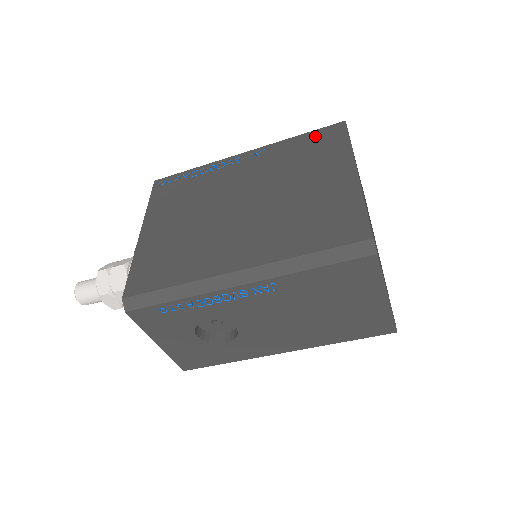
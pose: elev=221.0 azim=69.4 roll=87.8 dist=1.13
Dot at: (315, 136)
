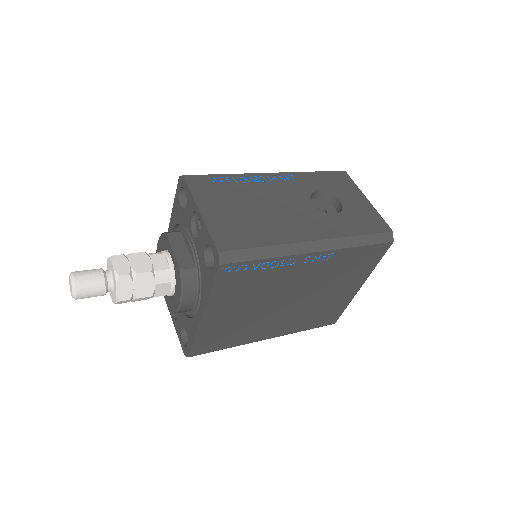
Dot at: (368, 252)
